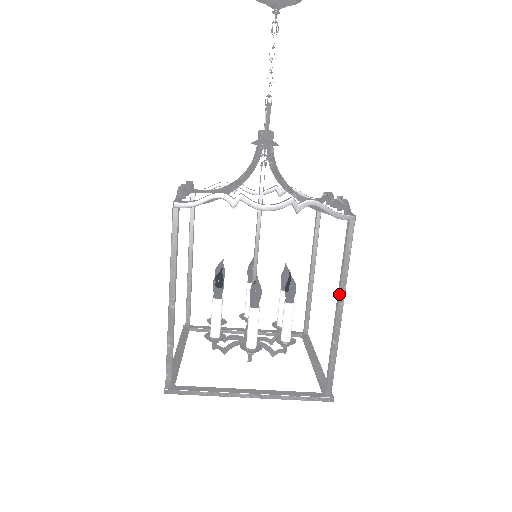
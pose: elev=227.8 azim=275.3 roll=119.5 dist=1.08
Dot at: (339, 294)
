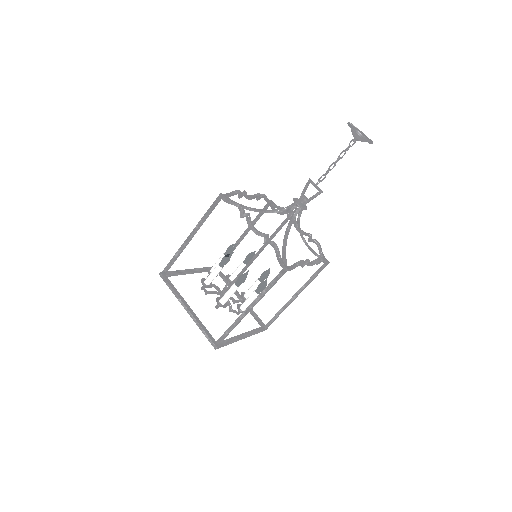
Dot at: (301, 291)
